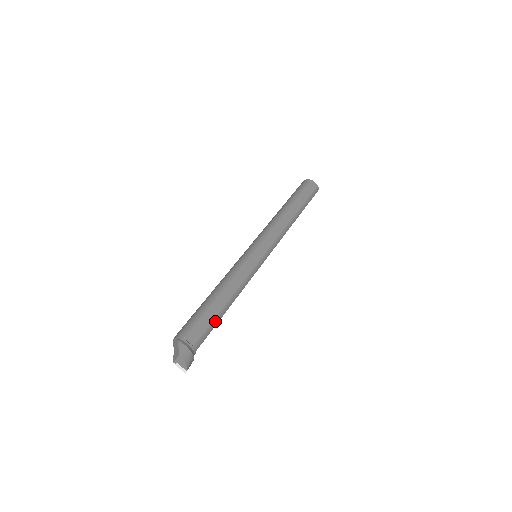
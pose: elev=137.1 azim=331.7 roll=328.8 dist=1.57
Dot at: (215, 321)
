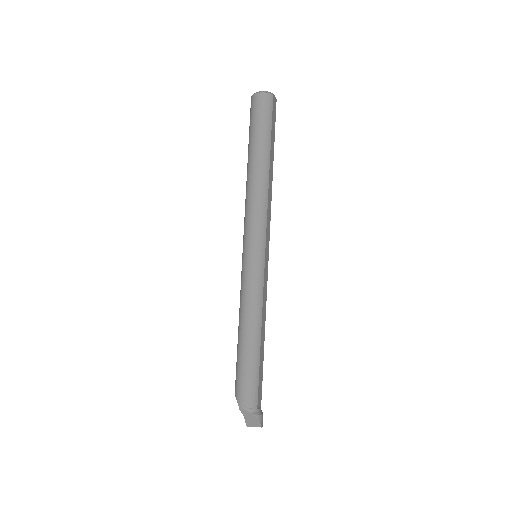
Dot at: (262, 367)
